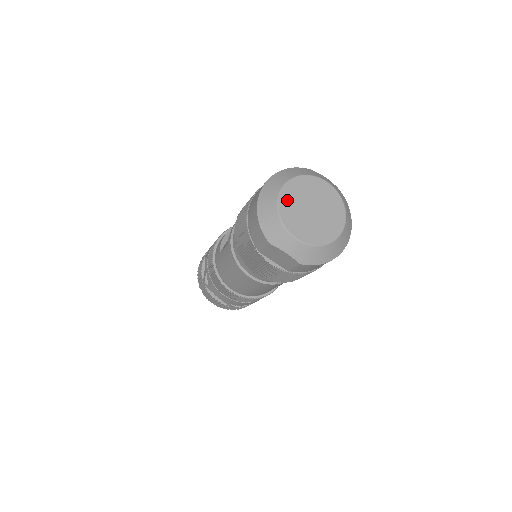
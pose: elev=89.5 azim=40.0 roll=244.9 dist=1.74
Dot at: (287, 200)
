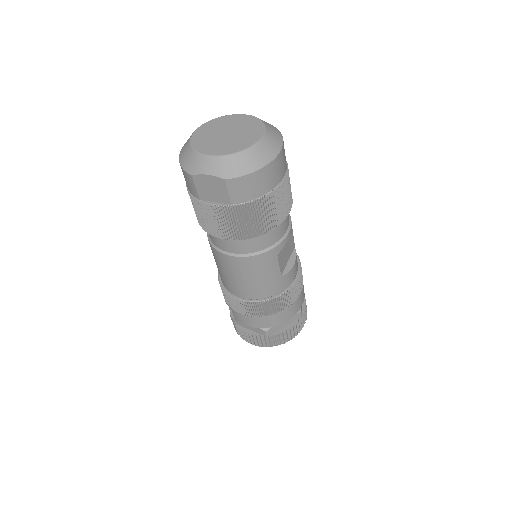
Dot at: (200, 136)
